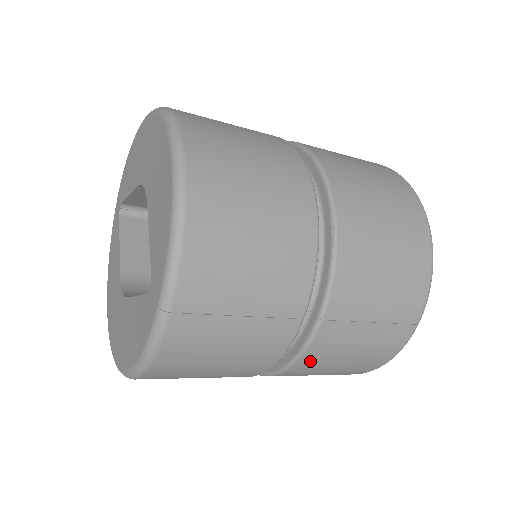
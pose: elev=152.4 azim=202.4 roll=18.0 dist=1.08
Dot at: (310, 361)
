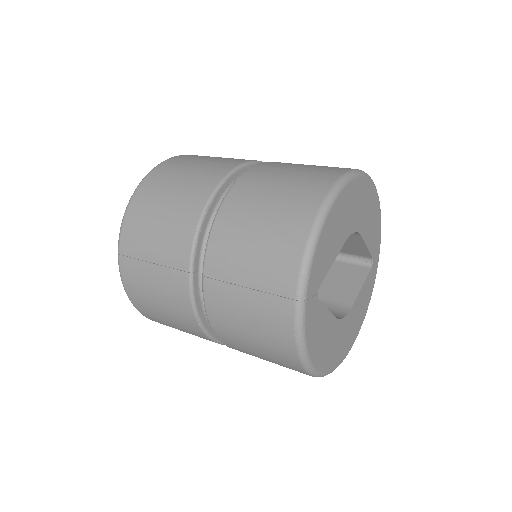
Dot at: (218, 321)
